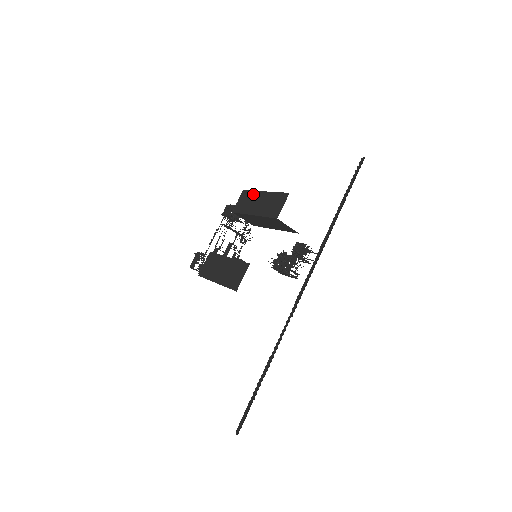
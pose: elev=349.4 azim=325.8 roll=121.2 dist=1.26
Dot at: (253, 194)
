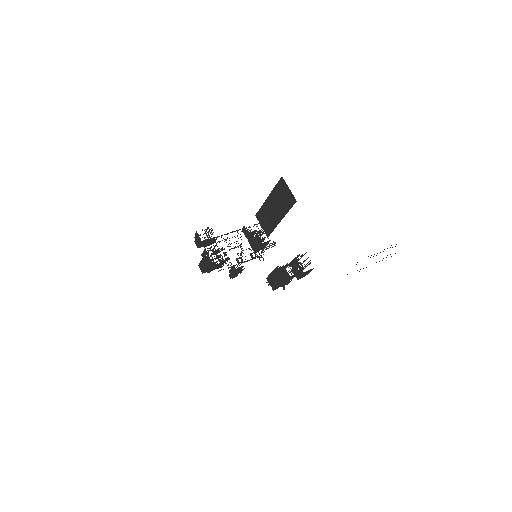
Dot at: occluded
